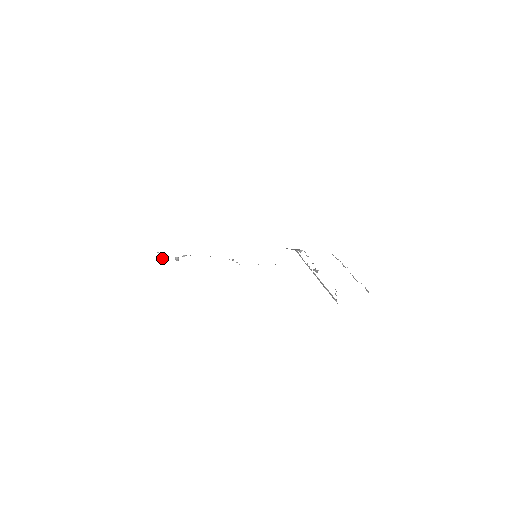
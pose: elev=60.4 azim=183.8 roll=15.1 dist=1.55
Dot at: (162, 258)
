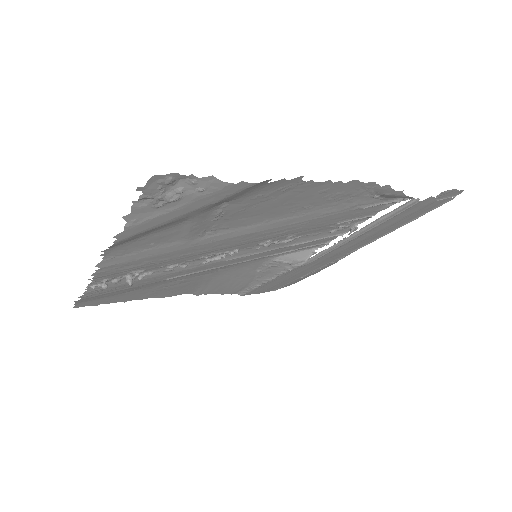
Dot at: (103, 286)
